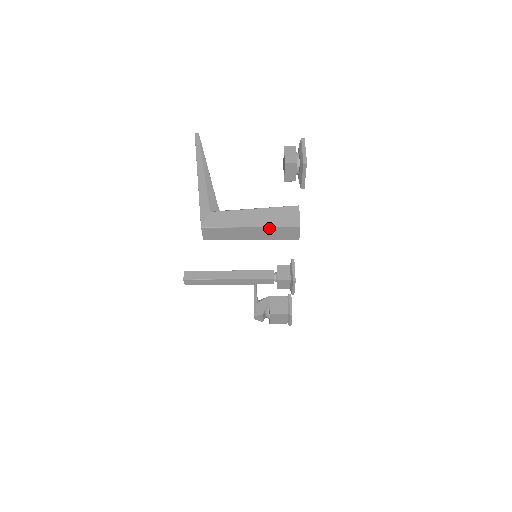
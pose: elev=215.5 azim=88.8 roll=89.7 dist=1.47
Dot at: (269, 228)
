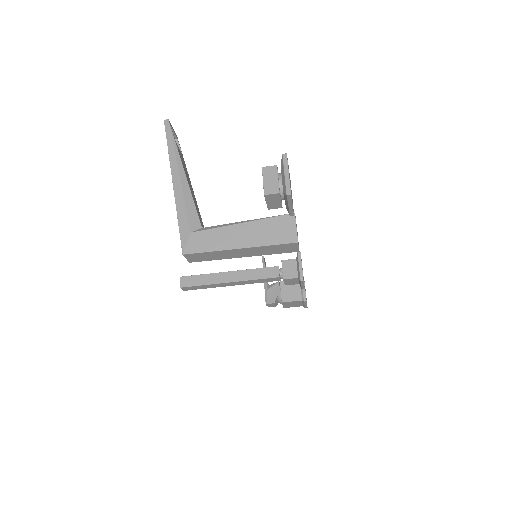
Dot at: (261, 247)
